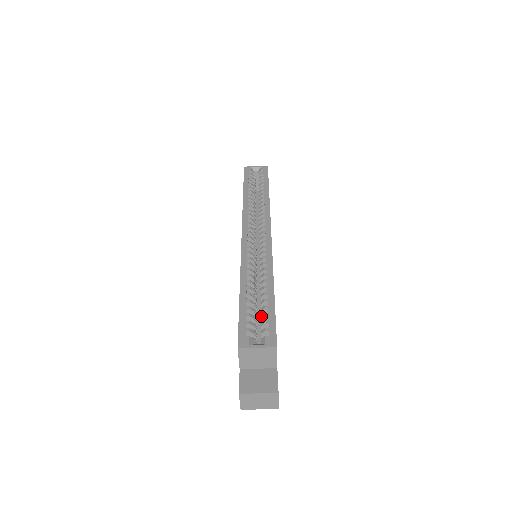
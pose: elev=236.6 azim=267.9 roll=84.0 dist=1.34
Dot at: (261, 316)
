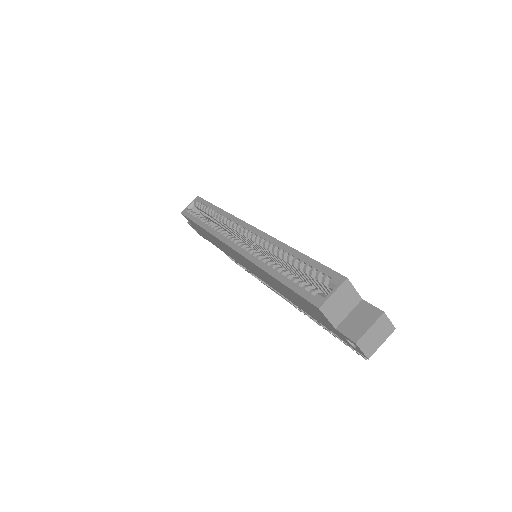
Dot at: (309, 275)
